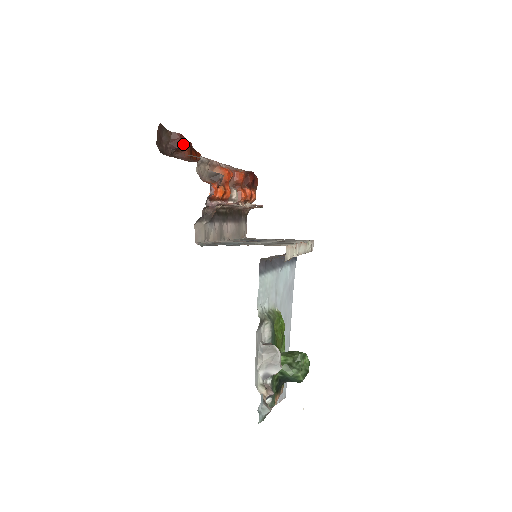
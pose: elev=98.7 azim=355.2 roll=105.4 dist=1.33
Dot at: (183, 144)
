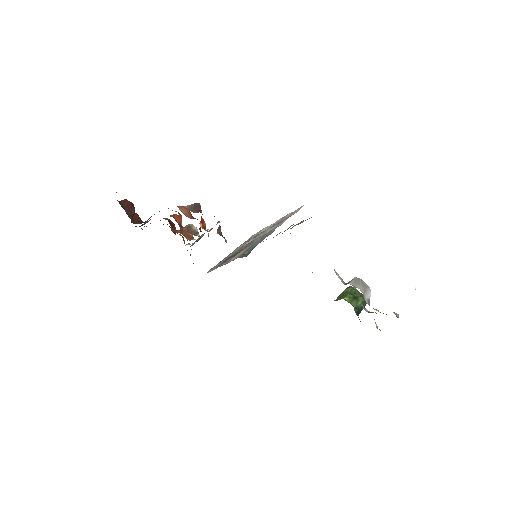
Dot at: (134, 208)
